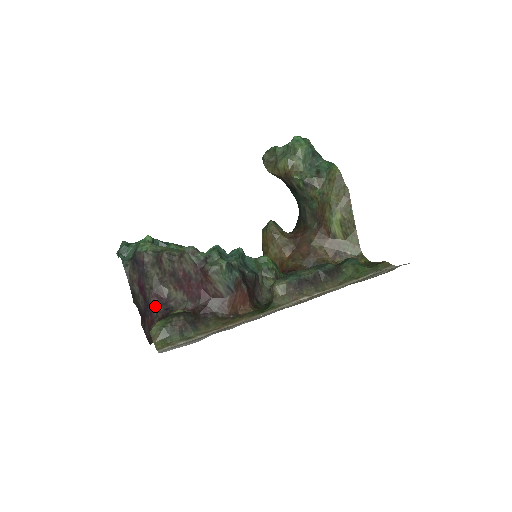
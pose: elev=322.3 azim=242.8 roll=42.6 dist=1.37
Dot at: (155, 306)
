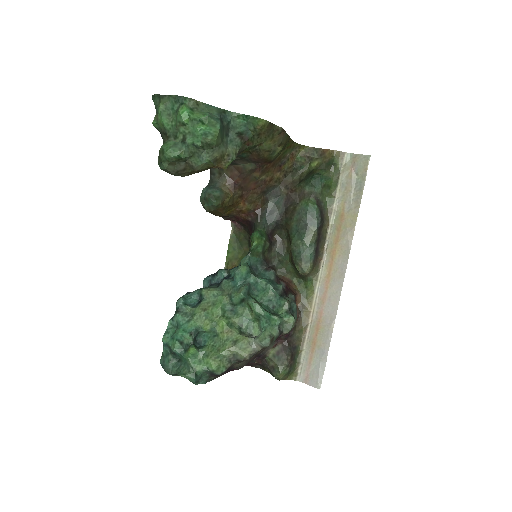
Dot at: occluded
